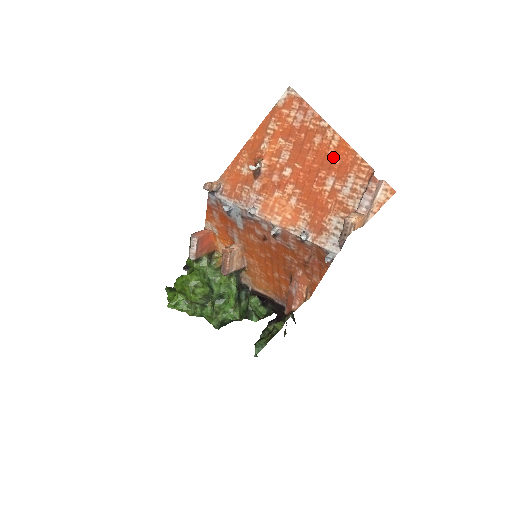
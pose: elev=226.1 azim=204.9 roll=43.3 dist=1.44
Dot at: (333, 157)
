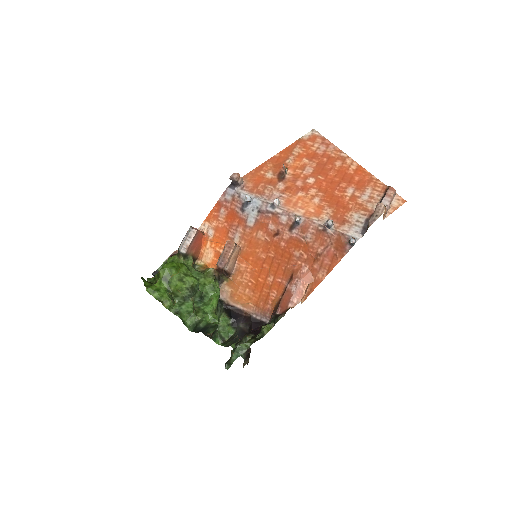
Dot at: (352, 175)
